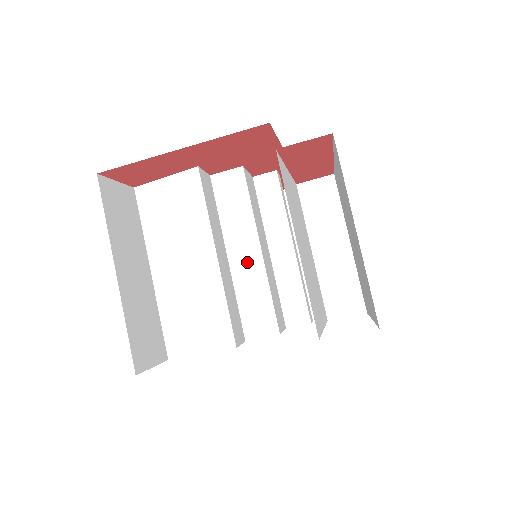
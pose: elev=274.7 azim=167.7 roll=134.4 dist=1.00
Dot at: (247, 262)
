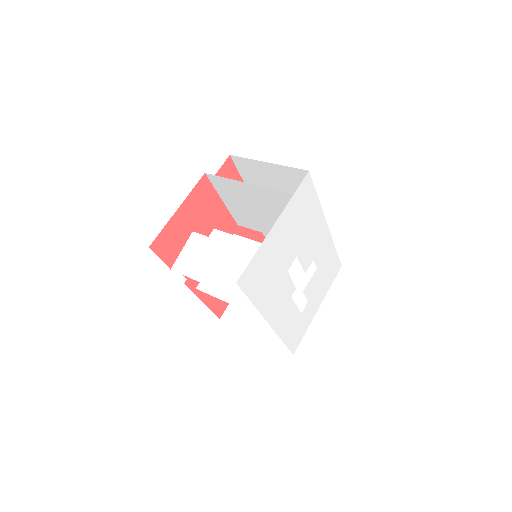
Dot at: (252, 251)
